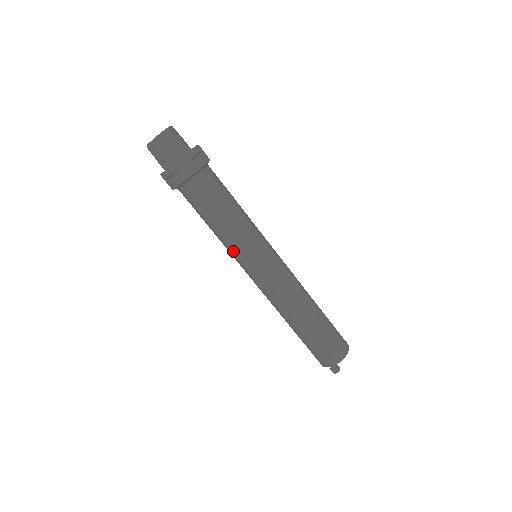
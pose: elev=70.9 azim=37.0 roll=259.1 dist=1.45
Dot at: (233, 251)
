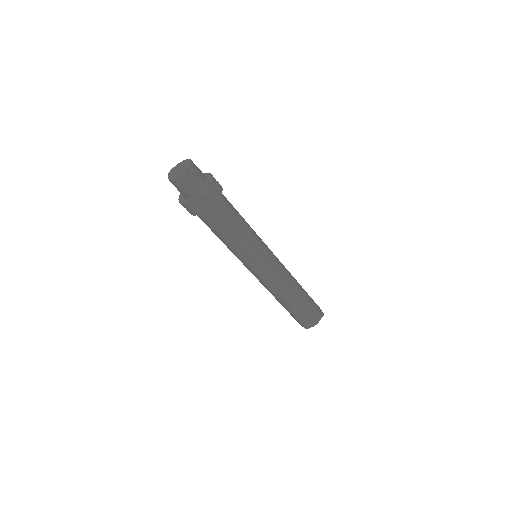
Dot at: occluded
